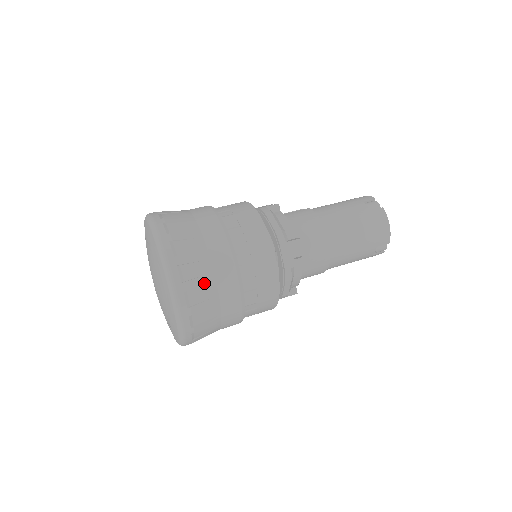
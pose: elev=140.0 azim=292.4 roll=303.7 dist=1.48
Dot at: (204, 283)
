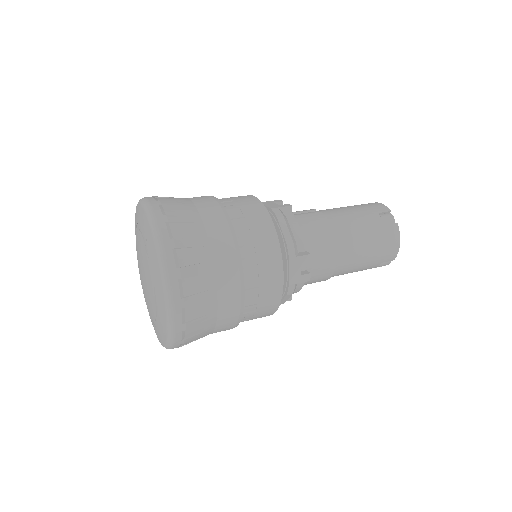
Dot at: (204, 299)
